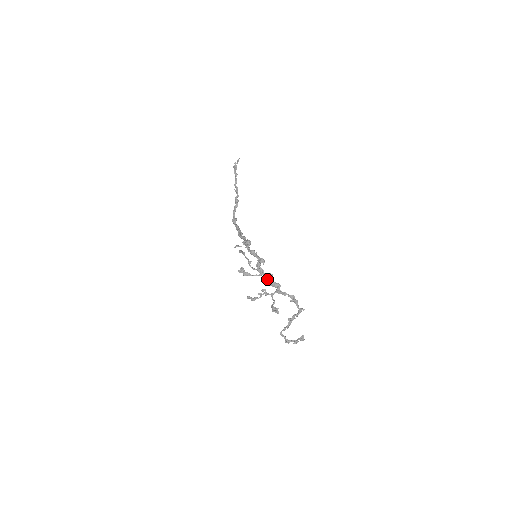
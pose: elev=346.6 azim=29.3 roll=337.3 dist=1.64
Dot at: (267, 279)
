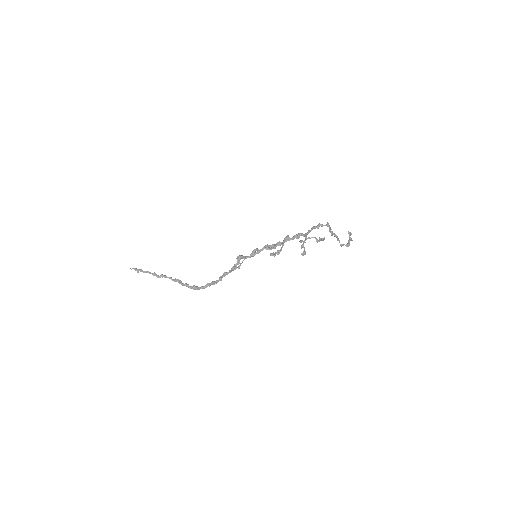
Dot at: (290, 239)
